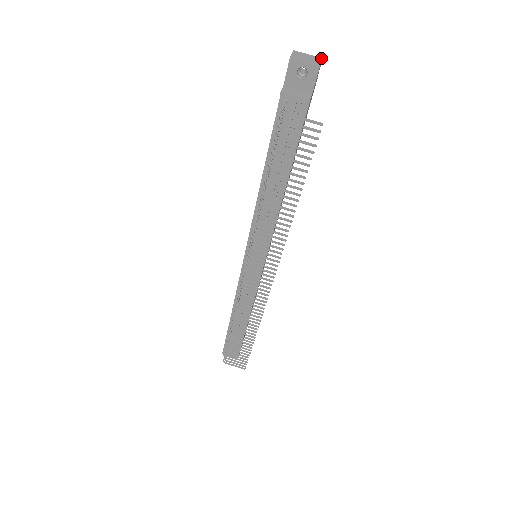
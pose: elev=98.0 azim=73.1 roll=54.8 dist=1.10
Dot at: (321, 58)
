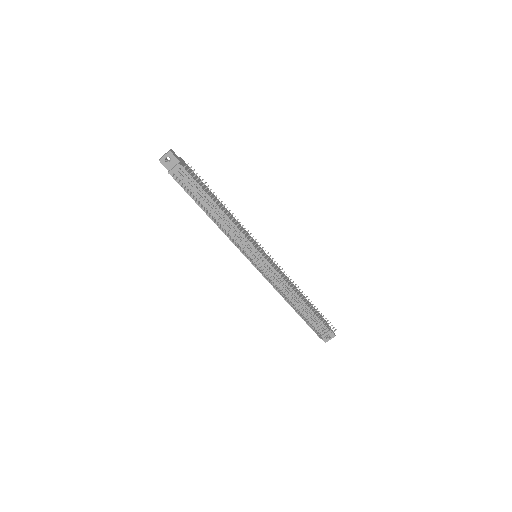
Dot at: (170, 149)
